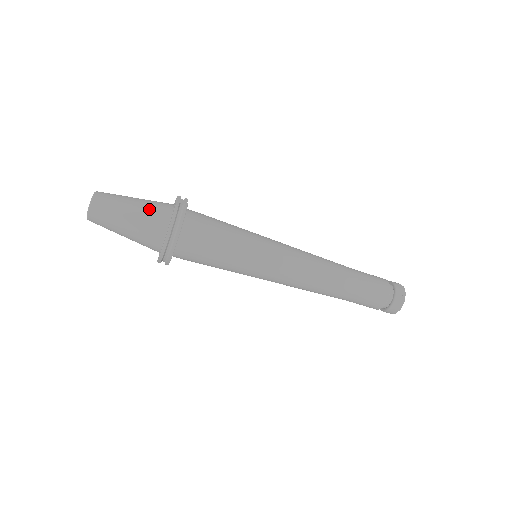
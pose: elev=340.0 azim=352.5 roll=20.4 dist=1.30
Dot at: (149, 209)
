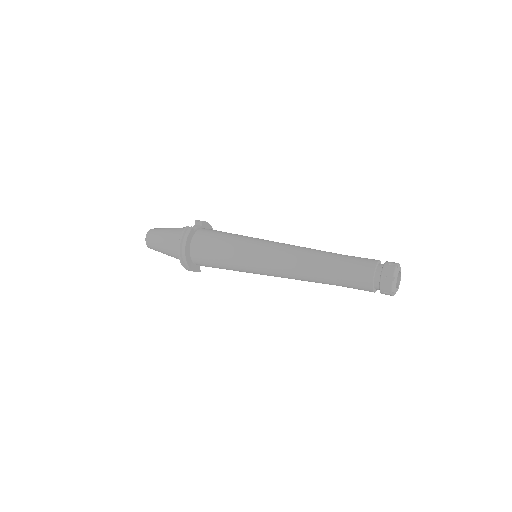
Dot at: (173, 236)
